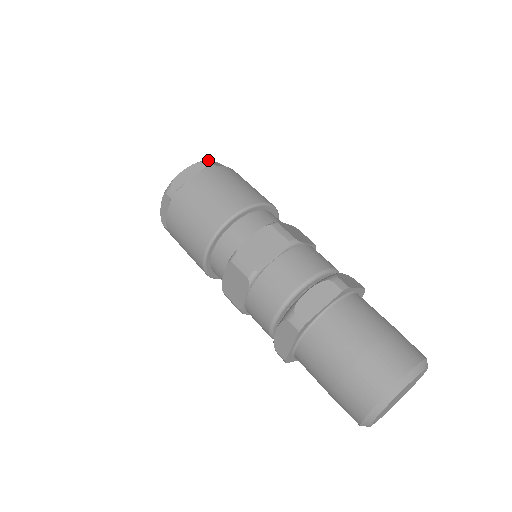
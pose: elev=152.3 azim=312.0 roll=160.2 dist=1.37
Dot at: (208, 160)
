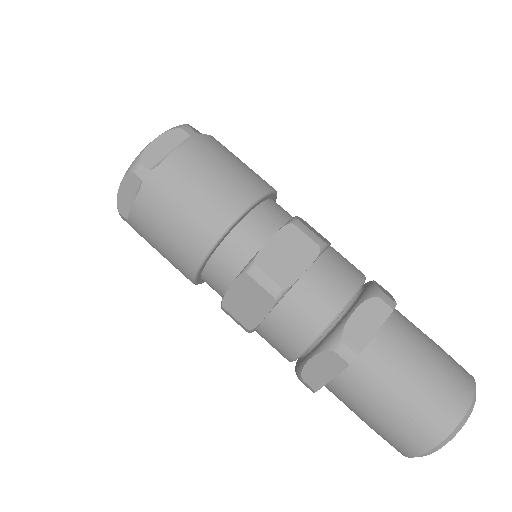
Dot at: occluded
